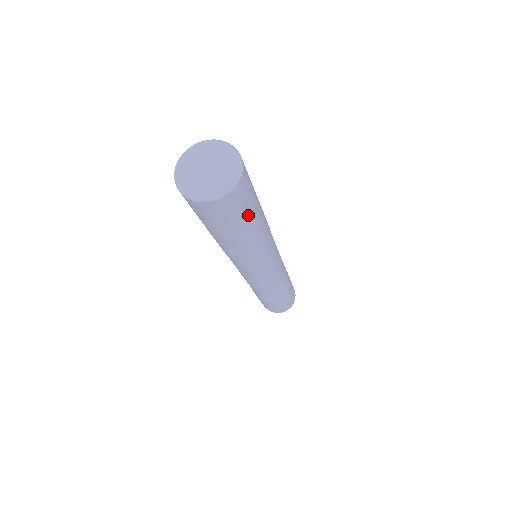
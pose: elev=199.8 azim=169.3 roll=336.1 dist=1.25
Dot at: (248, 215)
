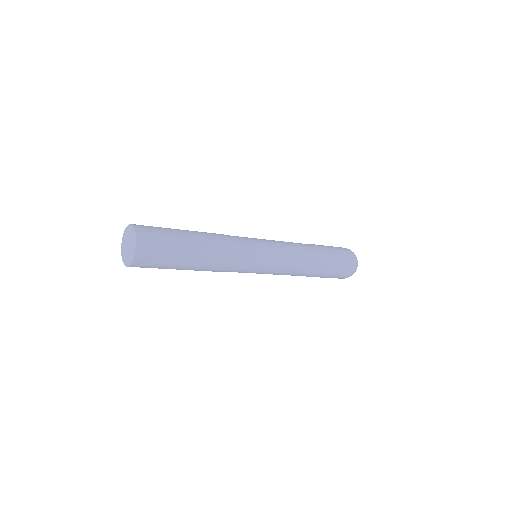
Dot at: (173, 255)
